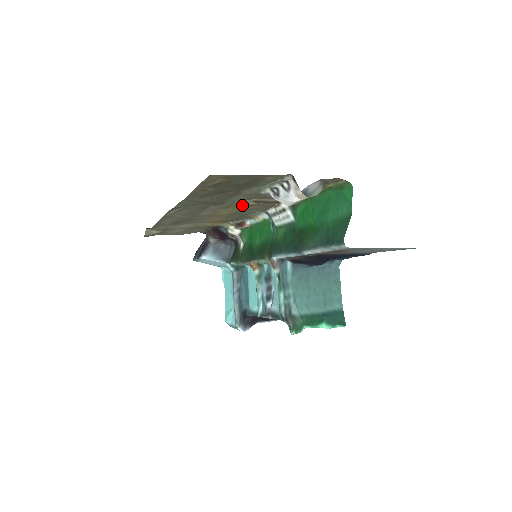
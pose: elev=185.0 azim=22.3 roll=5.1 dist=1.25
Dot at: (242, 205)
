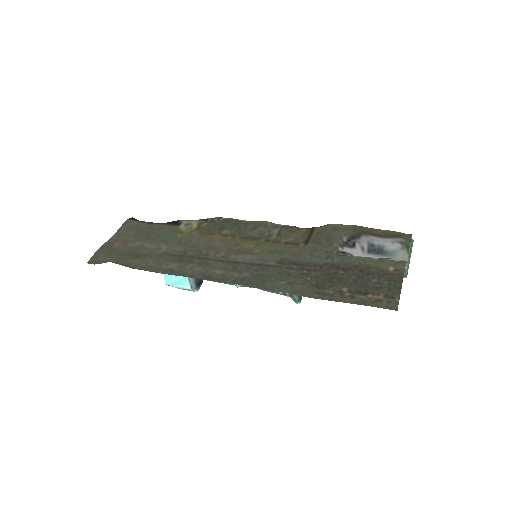
Dot at: (290, 247)
